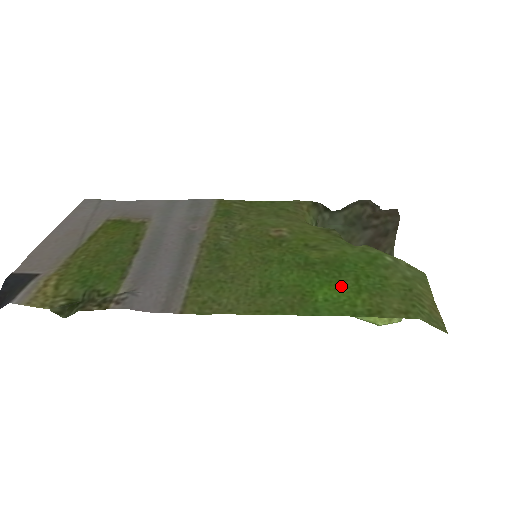
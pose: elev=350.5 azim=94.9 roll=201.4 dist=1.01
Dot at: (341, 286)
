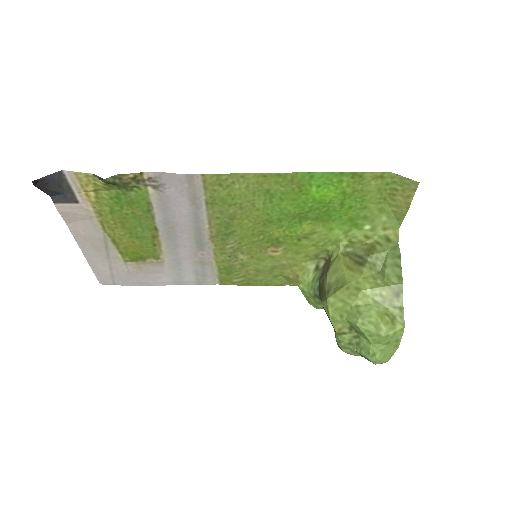
Dot at: (330, 198)
